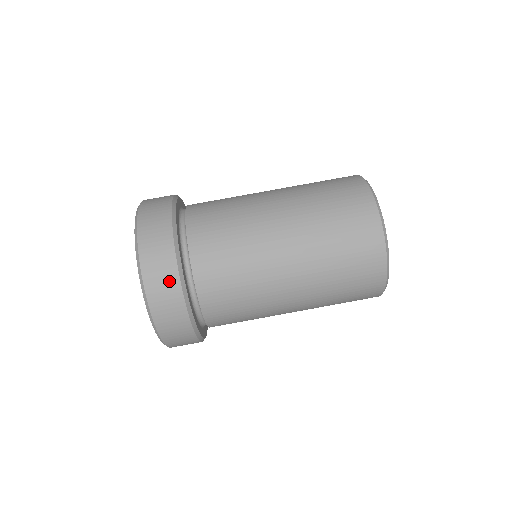
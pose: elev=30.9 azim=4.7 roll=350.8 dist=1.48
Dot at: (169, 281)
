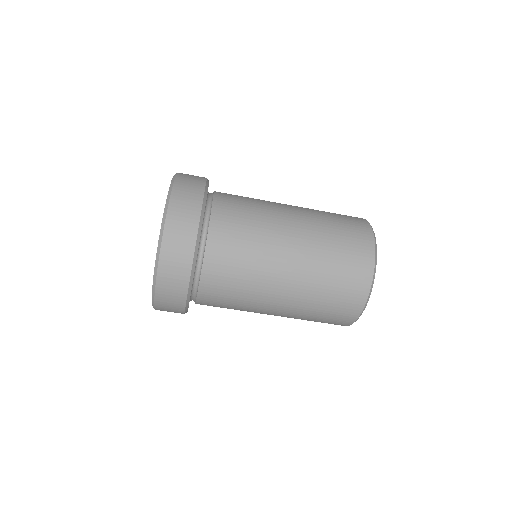
Dot at: (176, 308)
